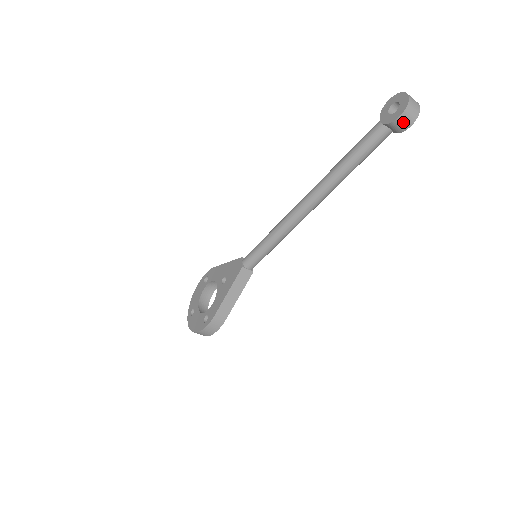
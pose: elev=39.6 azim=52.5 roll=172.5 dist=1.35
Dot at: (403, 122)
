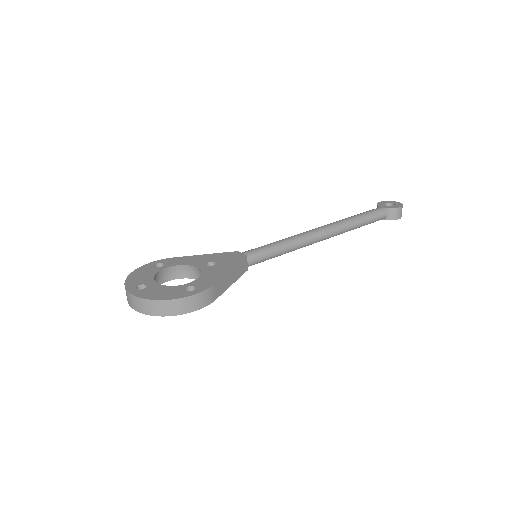
Dot at: (399, 213)
